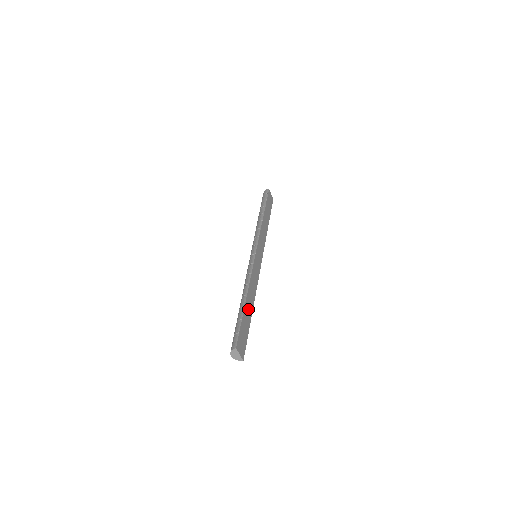
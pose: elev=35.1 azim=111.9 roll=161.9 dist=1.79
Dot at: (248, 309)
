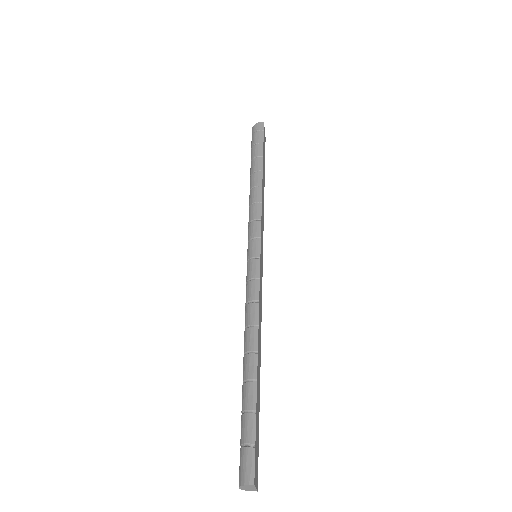
Dot at: (258, 377)
